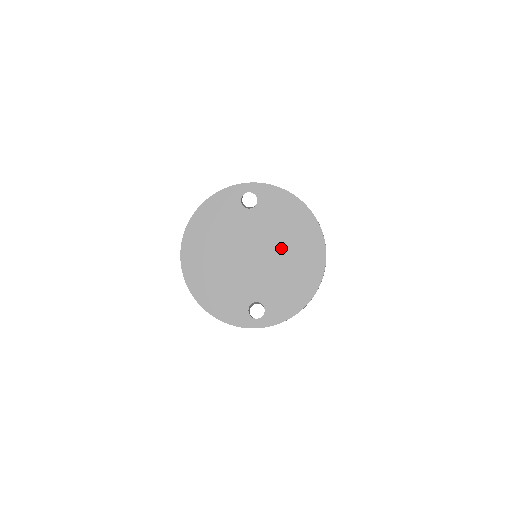
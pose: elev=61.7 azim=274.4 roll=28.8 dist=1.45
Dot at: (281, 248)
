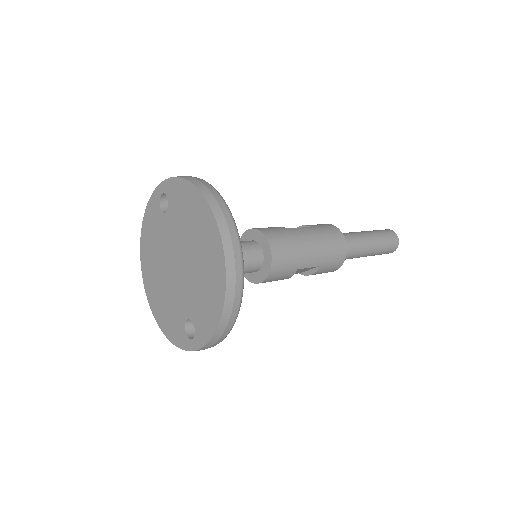
Dot at: (191, 250)
